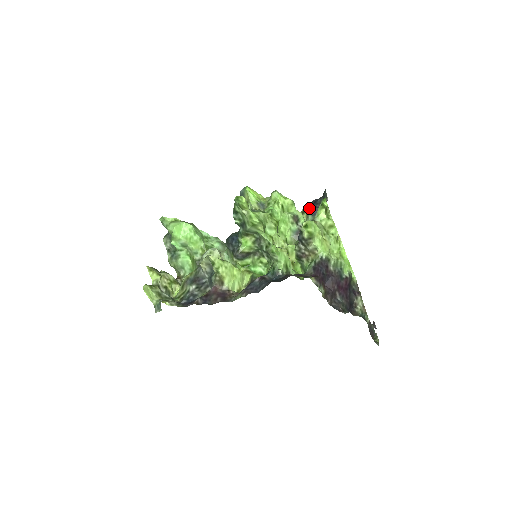
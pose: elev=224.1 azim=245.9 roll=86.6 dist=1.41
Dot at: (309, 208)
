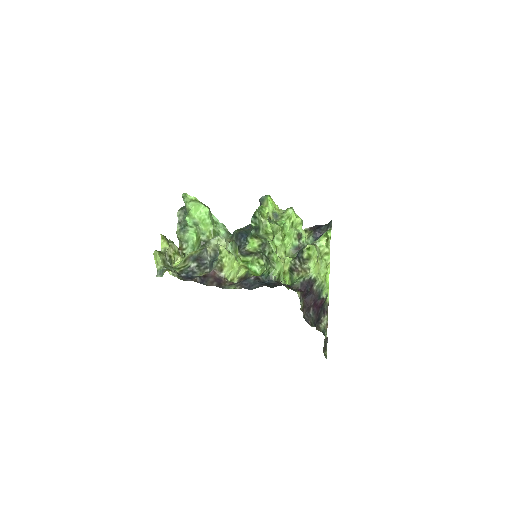
Dot at: (313, 230)
